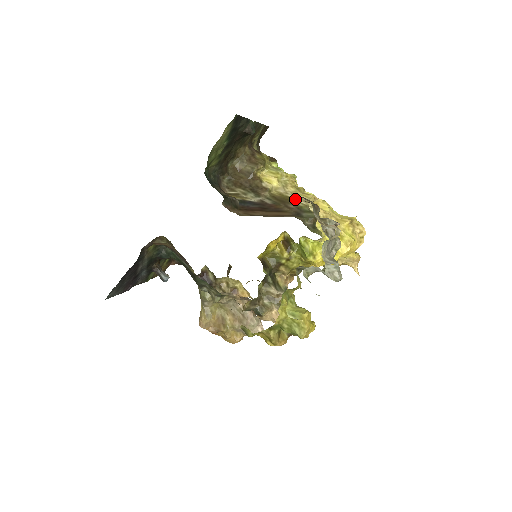
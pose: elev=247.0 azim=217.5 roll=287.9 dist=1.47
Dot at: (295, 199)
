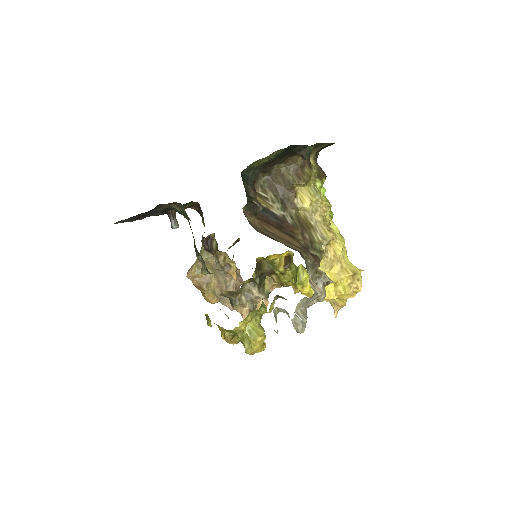
Dot at: (315, 230)
